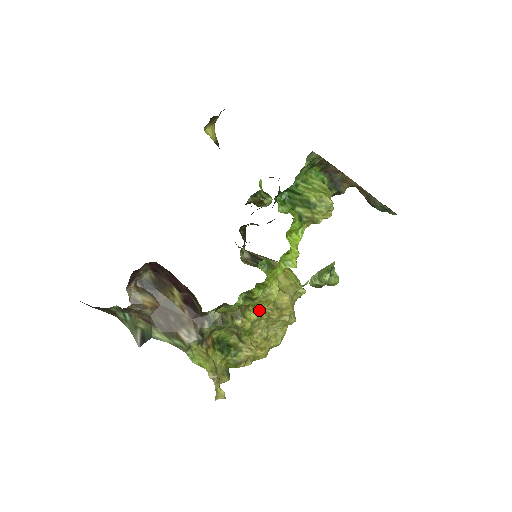
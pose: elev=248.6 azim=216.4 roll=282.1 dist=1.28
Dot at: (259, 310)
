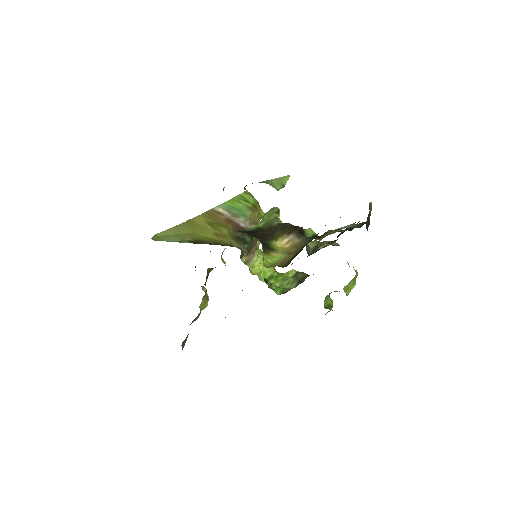
Dot at: occluded
